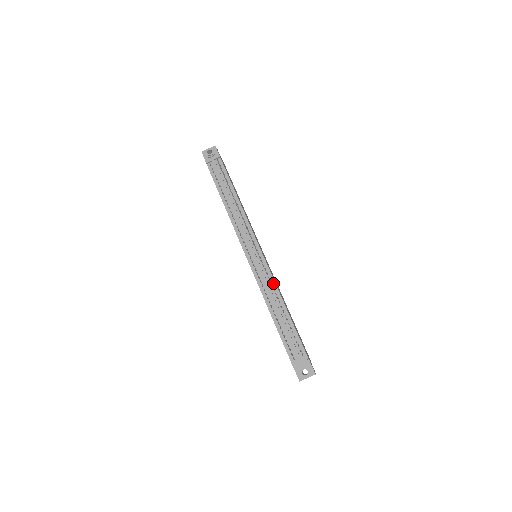
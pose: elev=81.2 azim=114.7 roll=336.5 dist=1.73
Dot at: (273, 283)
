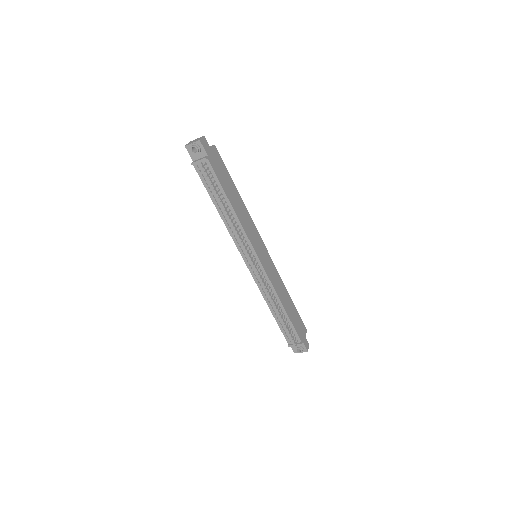
Dot at: (272, 288)
